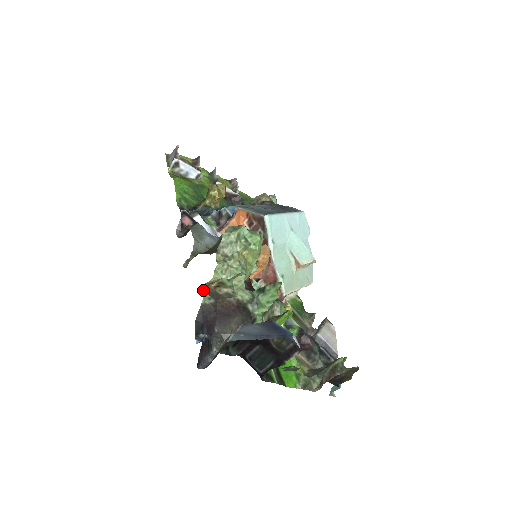
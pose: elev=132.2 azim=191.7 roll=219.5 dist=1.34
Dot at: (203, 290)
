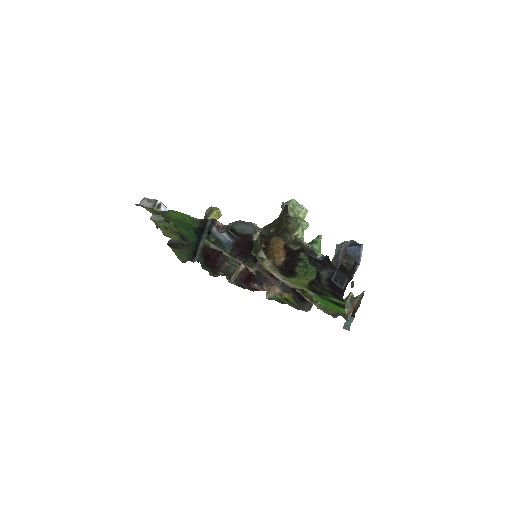
Dot at: (296, 236)
